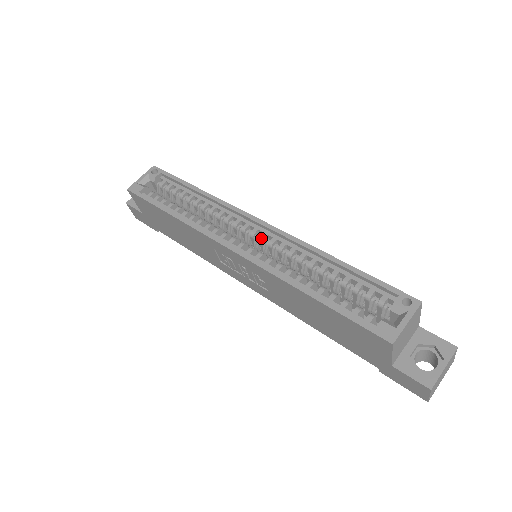
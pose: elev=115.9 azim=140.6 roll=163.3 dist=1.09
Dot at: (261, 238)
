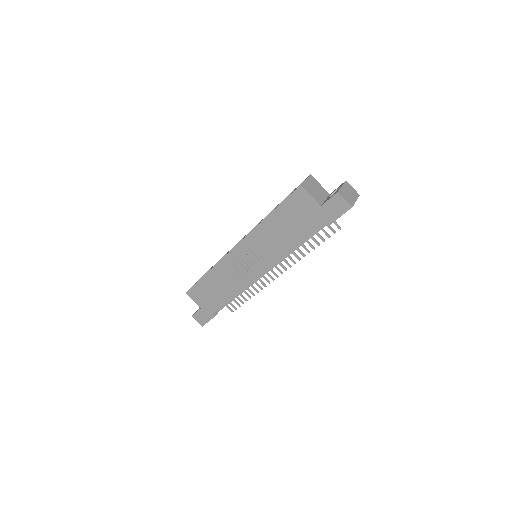
Dot at: occluded
